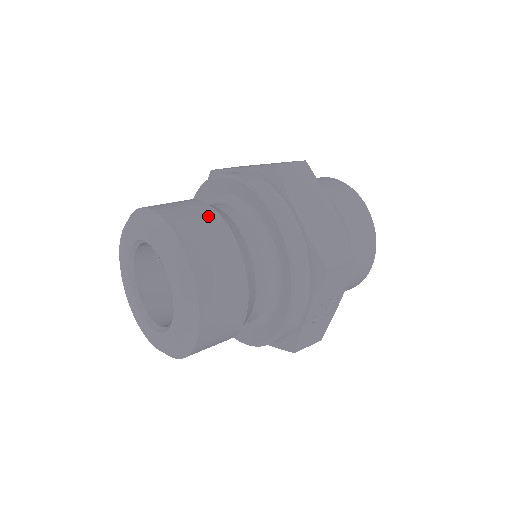
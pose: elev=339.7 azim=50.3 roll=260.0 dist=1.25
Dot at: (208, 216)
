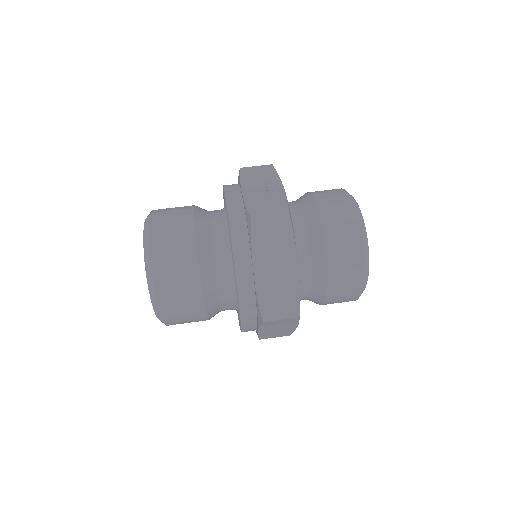
Dot at: (195, 309)
